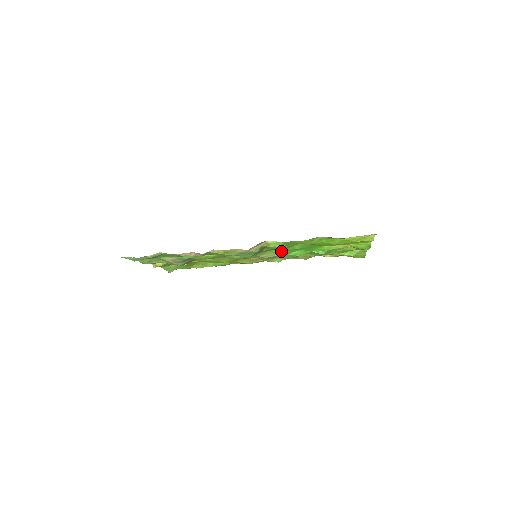
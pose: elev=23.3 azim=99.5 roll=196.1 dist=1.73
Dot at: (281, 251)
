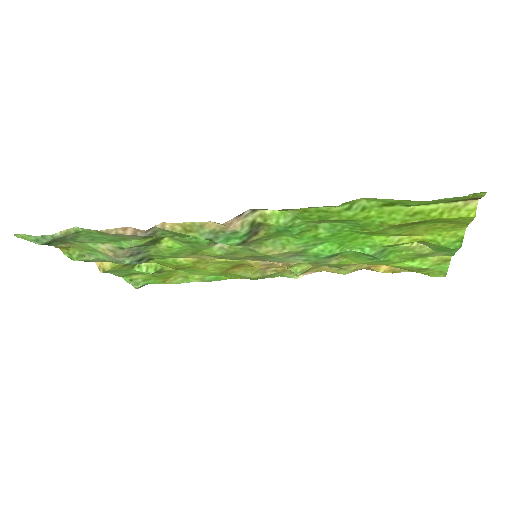
Dot at: (294, 240)
